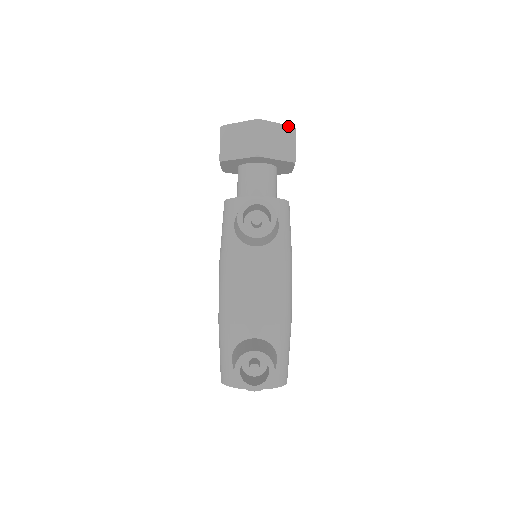
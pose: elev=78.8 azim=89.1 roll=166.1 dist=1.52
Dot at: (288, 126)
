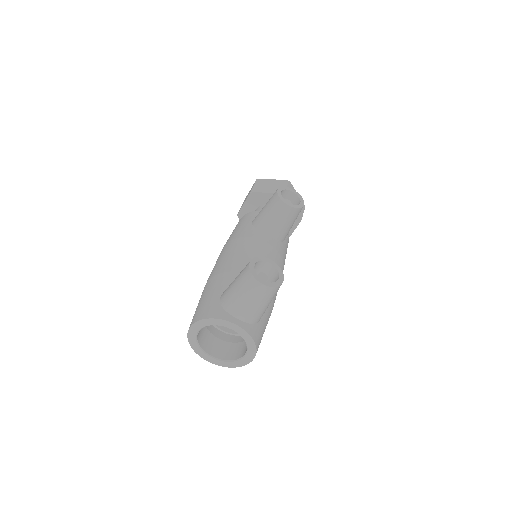
Dot at: occluded
